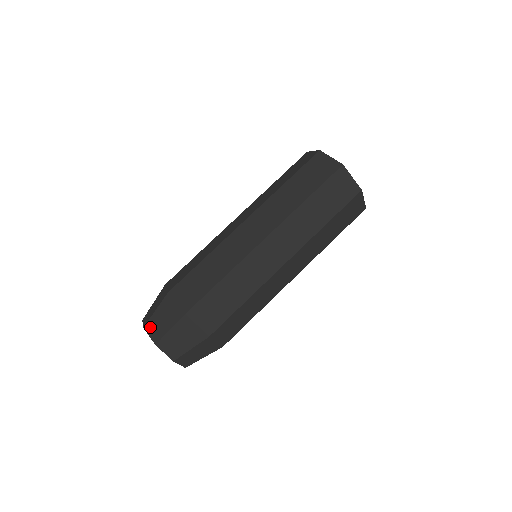
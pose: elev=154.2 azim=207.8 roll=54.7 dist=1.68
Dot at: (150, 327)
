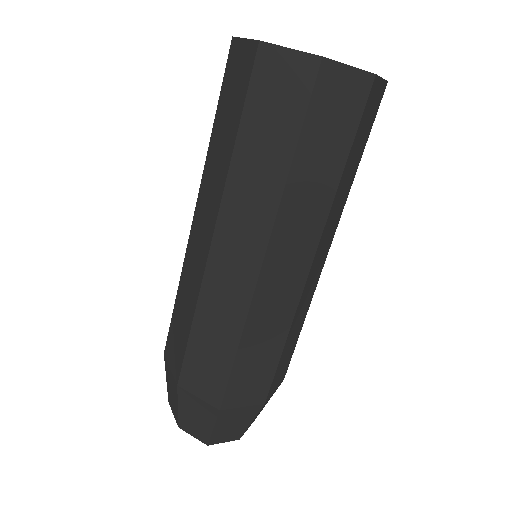
Dot at: (186, 427)
